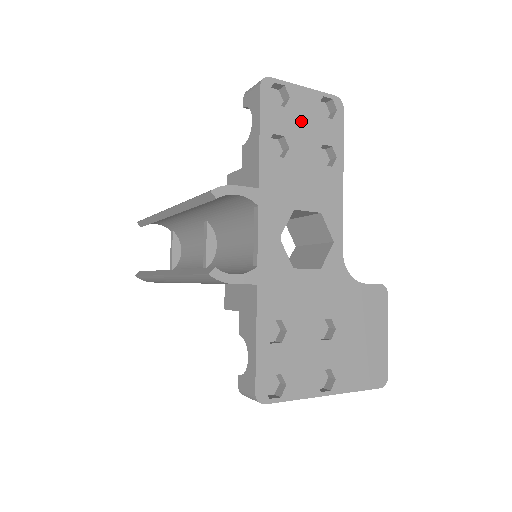
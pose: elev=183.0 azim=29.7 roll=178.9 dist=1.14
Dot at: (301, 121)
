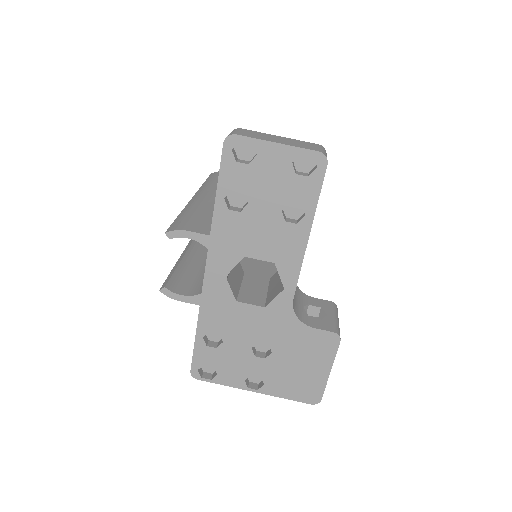
Dot at: (267, 178)
